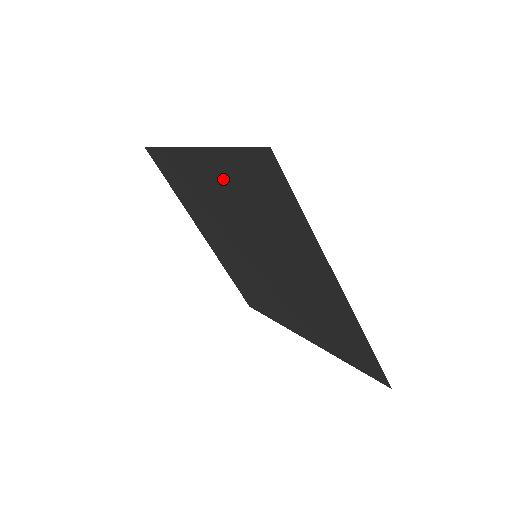
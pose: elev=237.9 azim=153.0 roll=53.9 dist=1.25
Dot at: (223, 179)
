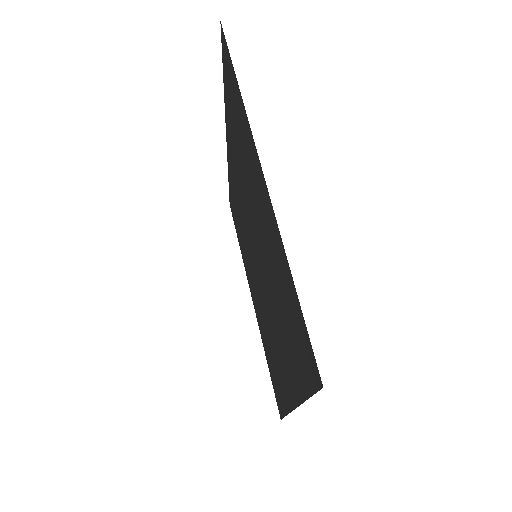
Dot at: (232, 145)
